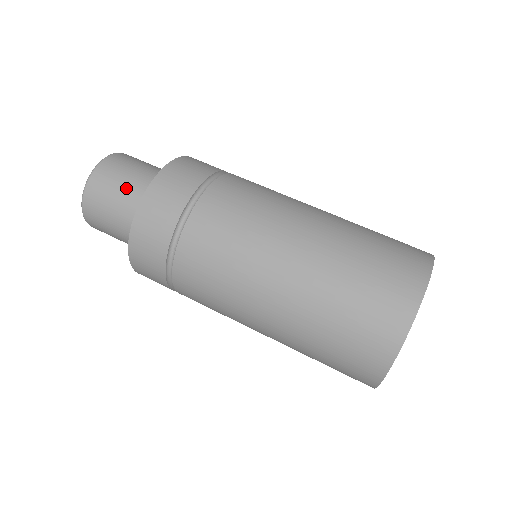
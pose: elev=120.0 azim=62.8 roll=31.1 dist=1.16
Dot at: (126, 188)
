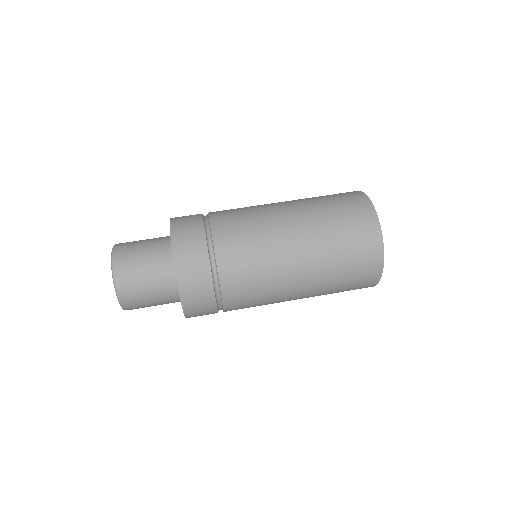
Dot at: (147, 255)
